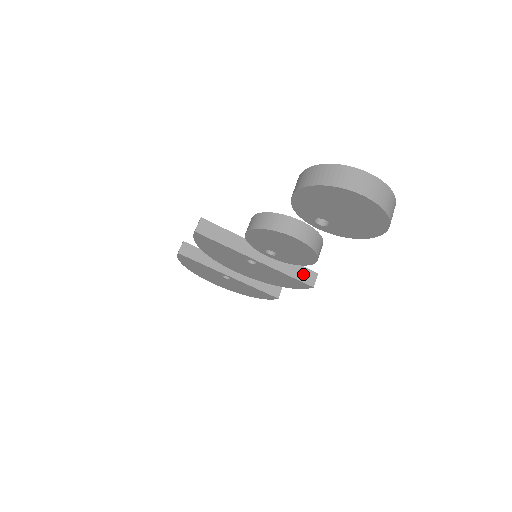
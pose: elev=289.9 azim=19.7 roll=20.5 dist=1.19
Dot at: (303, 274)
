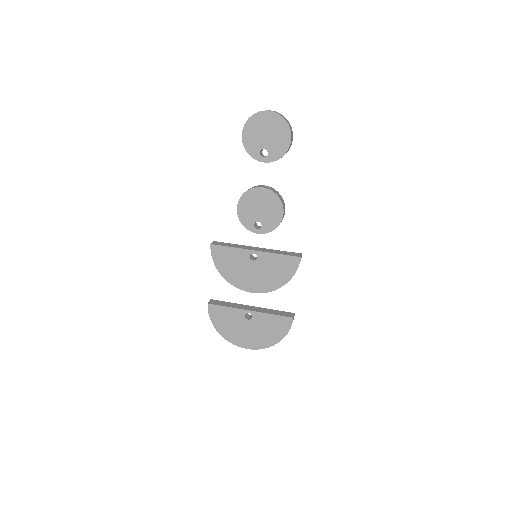
Dot at: (291, 254)
